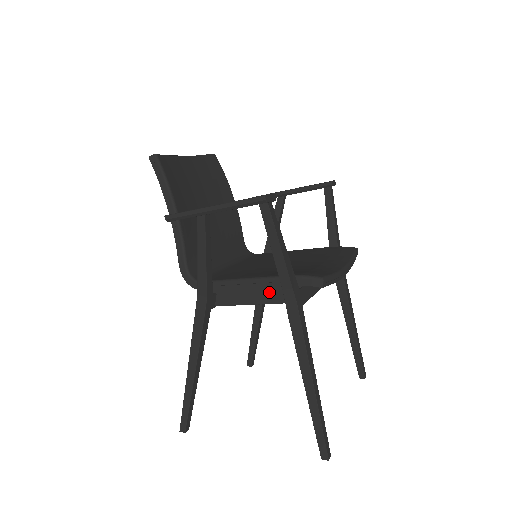
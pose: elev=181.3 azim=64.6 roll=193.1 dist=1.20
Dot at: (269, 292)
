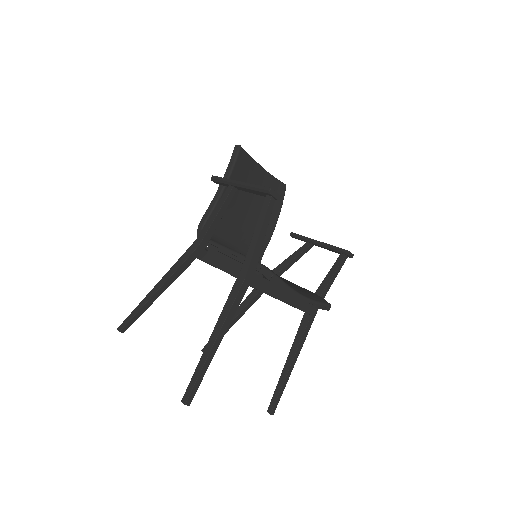
Dot at: (238, 267)
